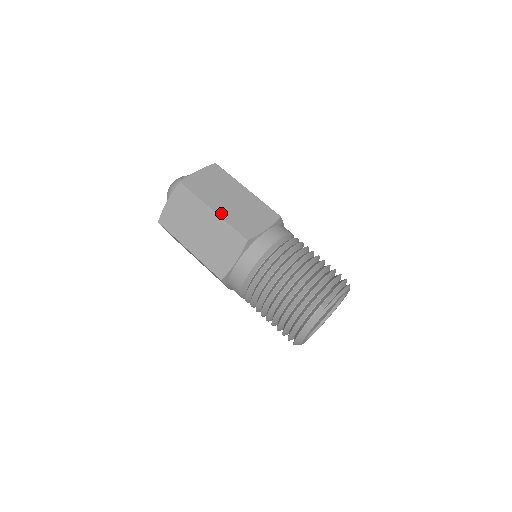
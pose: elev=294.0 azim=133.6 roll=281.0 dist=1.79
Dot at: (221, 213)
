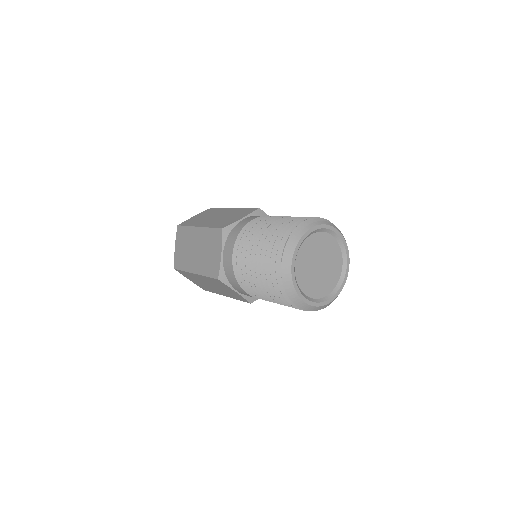
Dot at: (205, 225)
